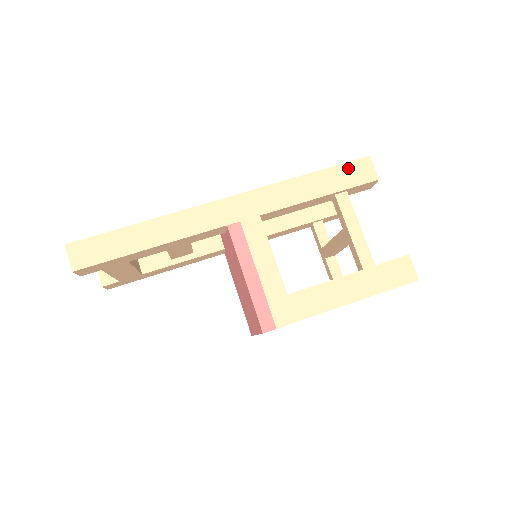
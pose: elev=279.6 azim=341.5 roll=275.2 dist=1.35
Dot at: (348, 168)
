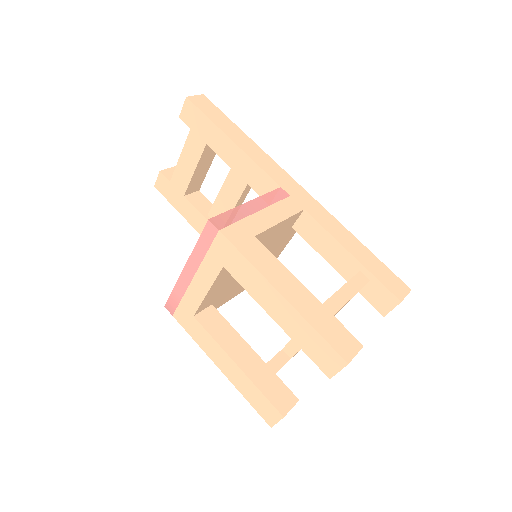
Dot at: (389, 273)
